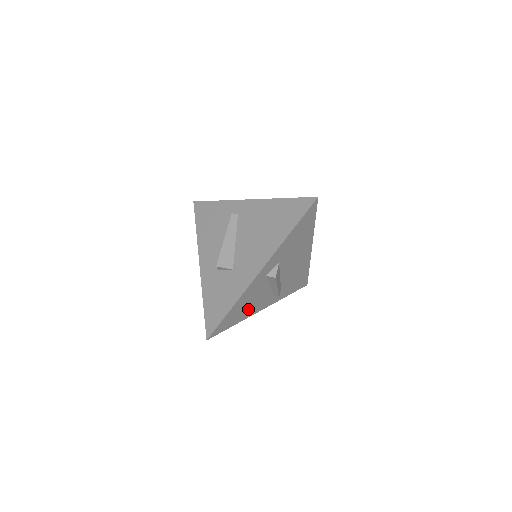
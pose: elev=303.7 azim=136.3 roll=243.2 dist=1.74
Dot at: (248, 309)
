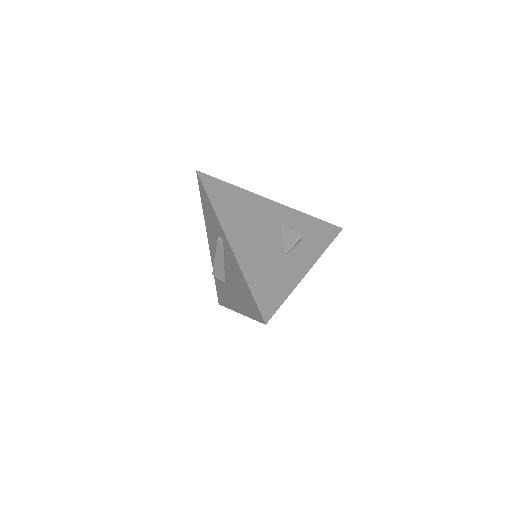
Dot at: occluded
